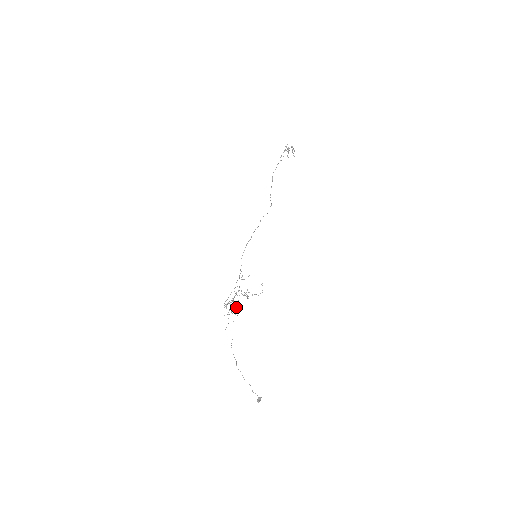
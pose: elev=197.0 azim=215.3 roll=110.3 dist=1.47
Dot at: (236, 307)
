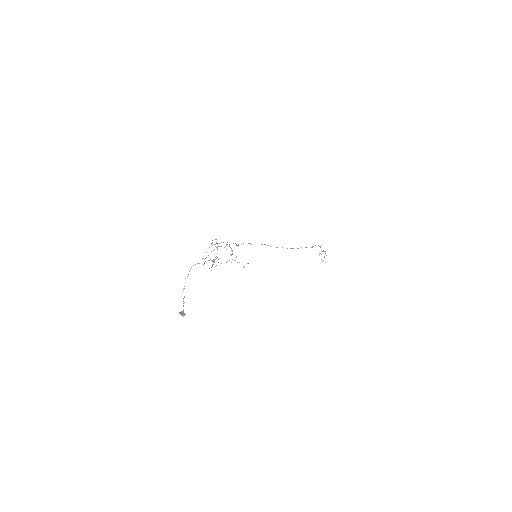
Dot at: (217, 257)
